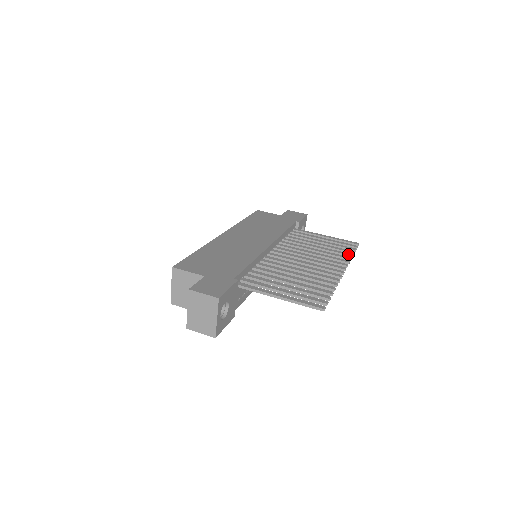
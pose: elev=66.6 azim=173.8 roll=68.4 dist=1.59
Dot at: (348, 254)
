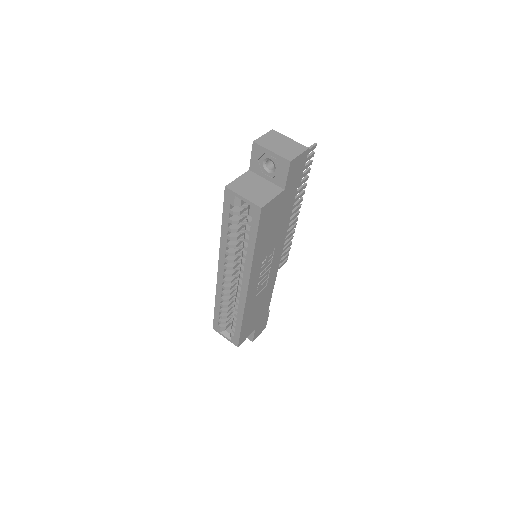
Dot at: (289, 238)
